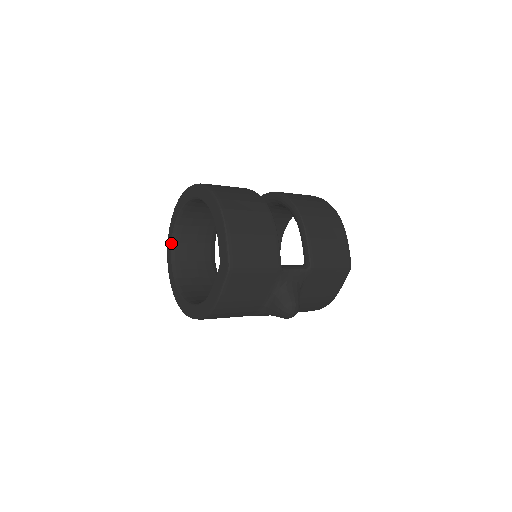
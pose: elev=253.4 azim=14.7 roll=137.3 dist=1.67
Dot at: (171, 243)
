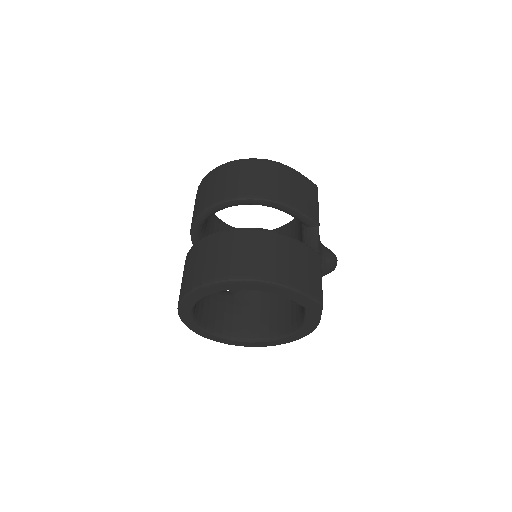
Dot at: (199, 328)
